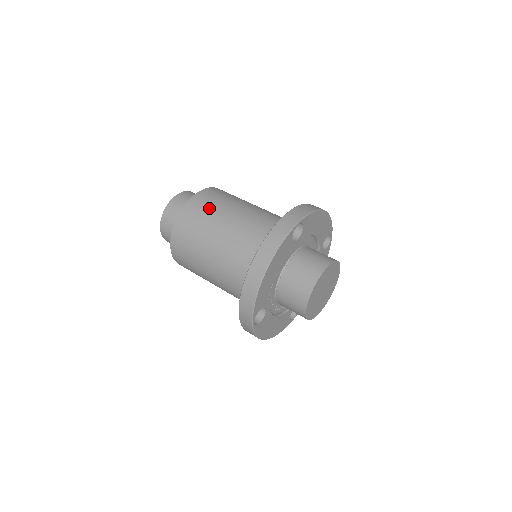
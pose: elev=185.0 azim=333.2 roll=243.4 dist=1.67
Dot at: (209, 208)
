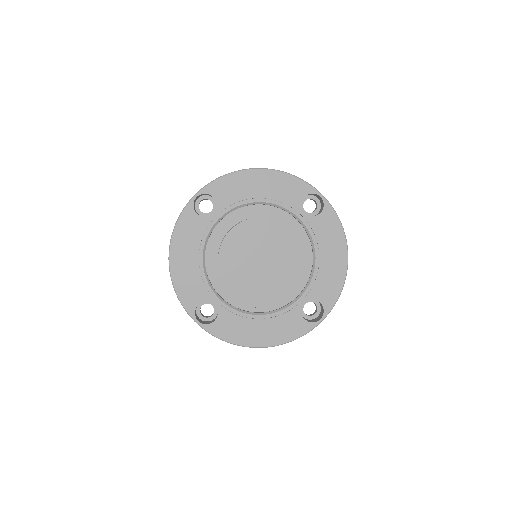
Dot at: occluded
